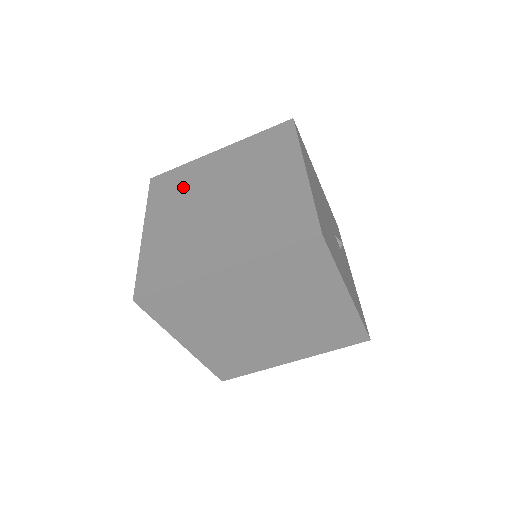
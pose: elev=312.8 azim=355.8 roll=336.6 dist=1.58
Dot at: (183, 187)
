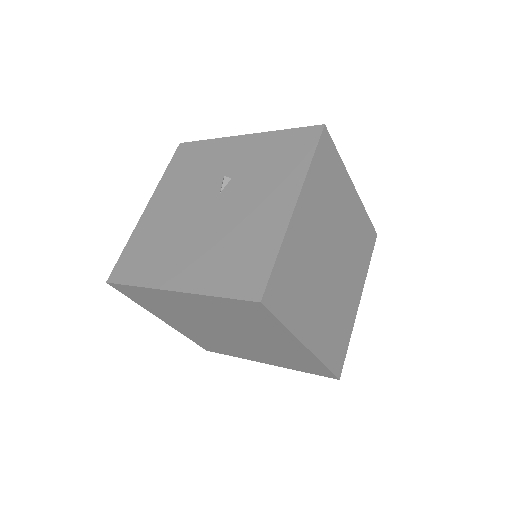
Dot at: occluded
